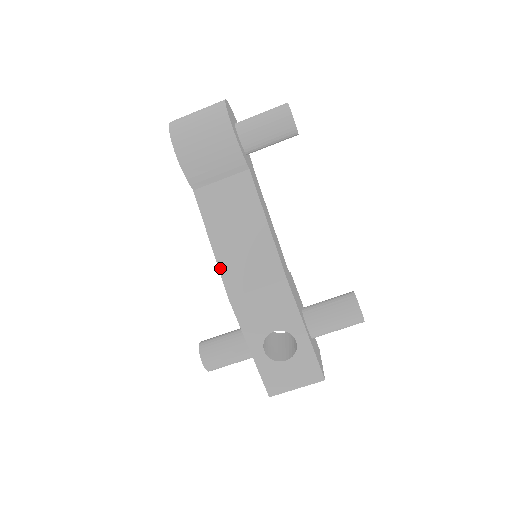
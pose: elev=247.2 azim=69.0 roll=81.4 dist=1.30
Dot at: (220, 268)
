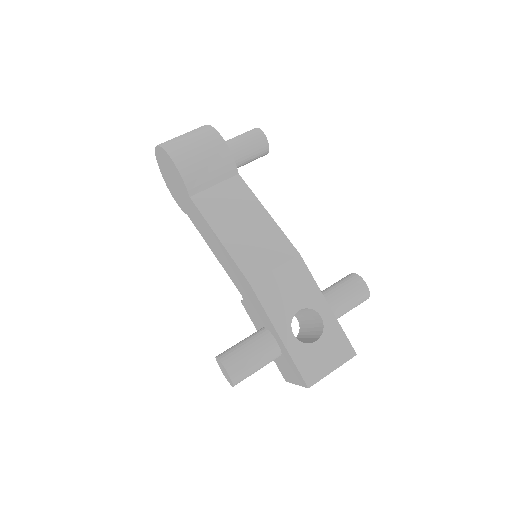
Dot at: (233, 257)
